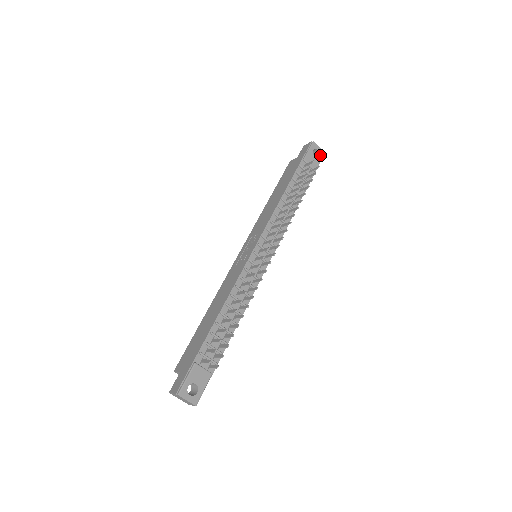
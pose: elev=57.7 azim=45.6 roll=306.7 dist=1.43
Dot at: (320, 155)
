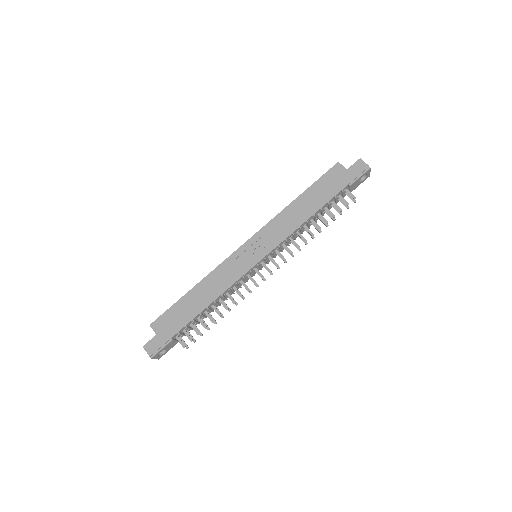
Dot at: (365, 179)
